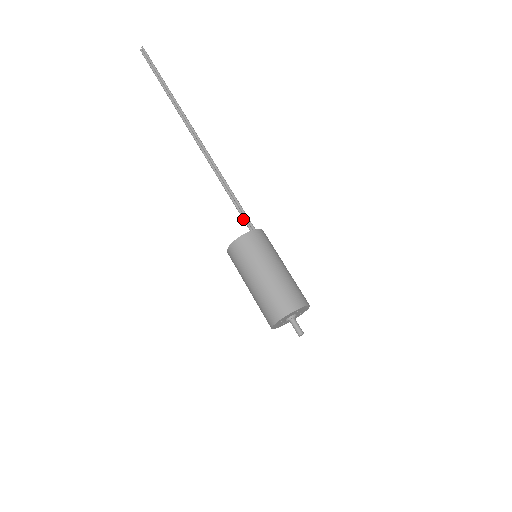
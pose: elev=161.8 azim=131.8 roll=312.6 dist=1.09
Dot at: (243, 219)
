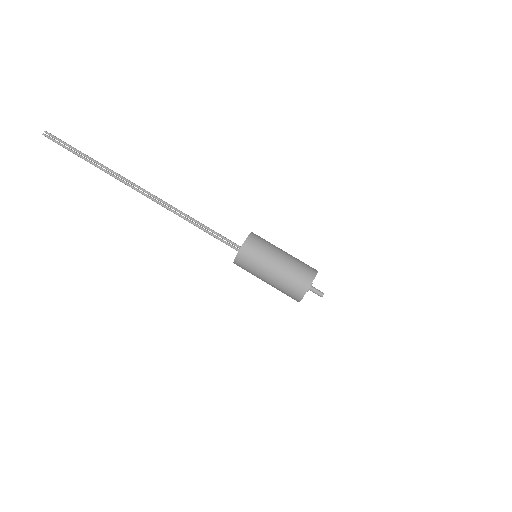
Dot at: (222, 240)
